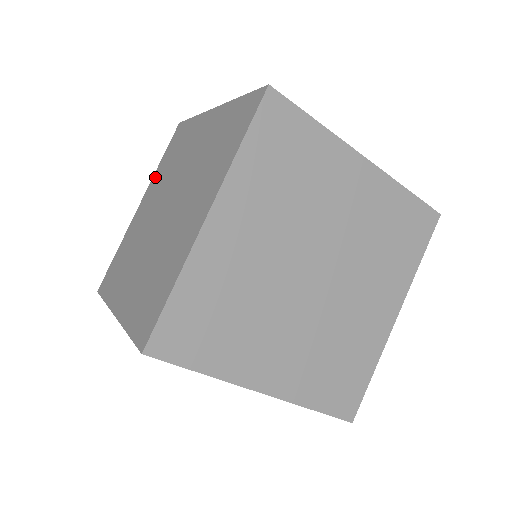
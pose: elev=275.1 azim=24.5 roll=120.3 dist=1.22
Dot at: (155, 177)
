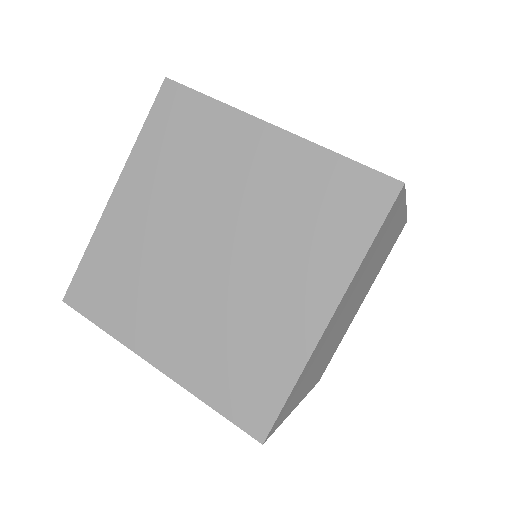
Dot at: occluded
